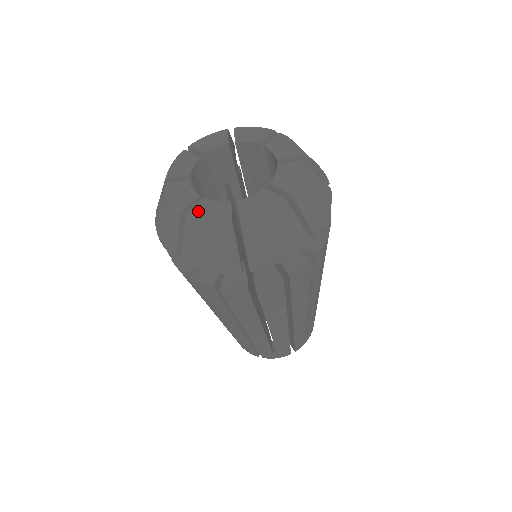
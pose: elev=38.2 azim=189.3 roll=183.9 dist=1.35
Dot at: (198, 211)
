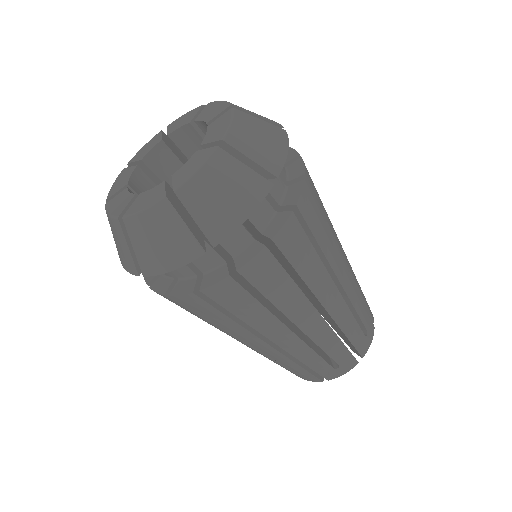
Dot at: (179, 179)
